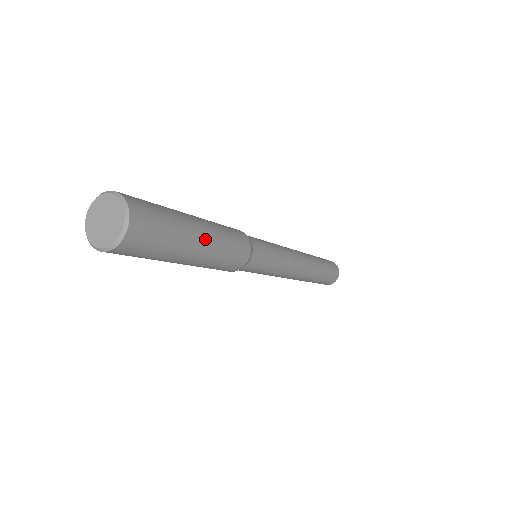
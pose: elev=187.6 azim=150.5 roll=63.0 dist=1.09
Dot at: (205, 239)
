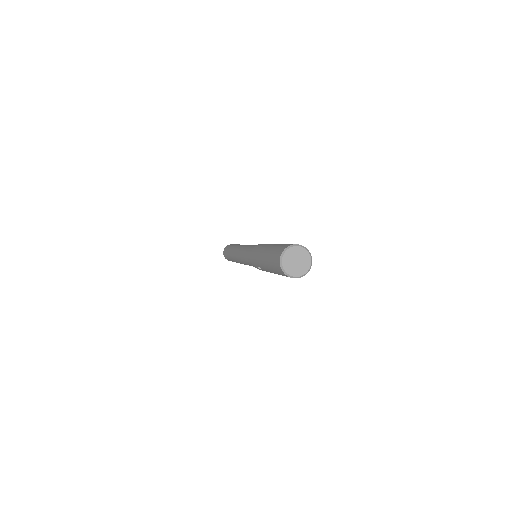
Dot at: occluded
